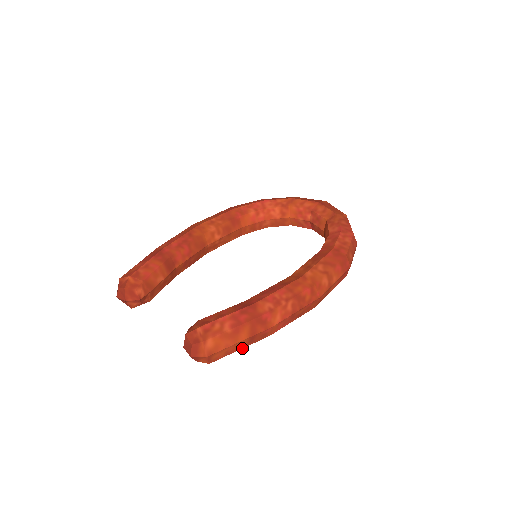
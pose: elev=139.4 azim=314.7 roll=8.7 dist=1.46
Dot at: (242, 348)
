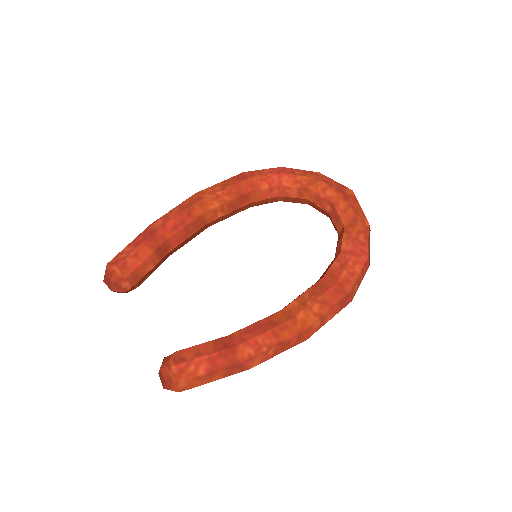
Dot at: occluded
